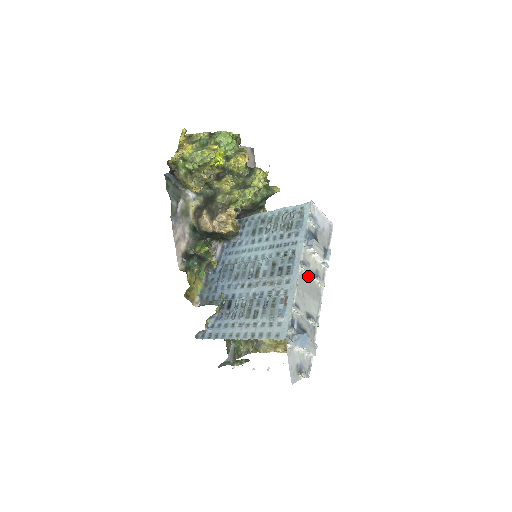
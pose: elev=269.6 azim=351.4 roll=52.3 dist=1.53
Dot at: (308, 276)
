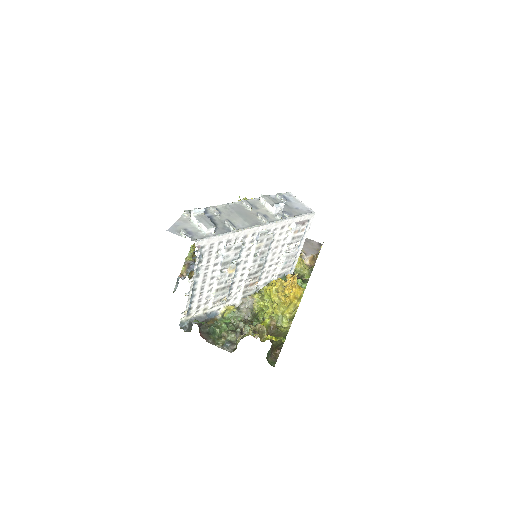
Dot at: (250, 211)
